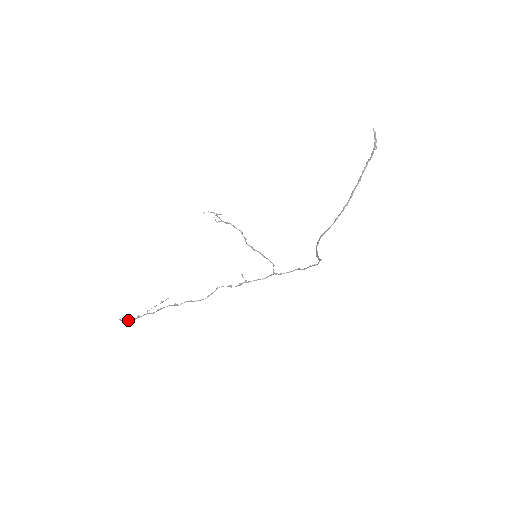
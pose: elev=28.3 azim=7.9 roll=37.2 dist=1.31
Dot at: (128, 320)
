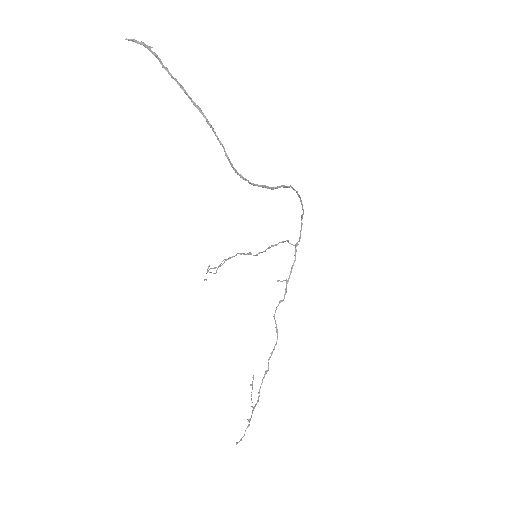
Dot at: (244, 434)
